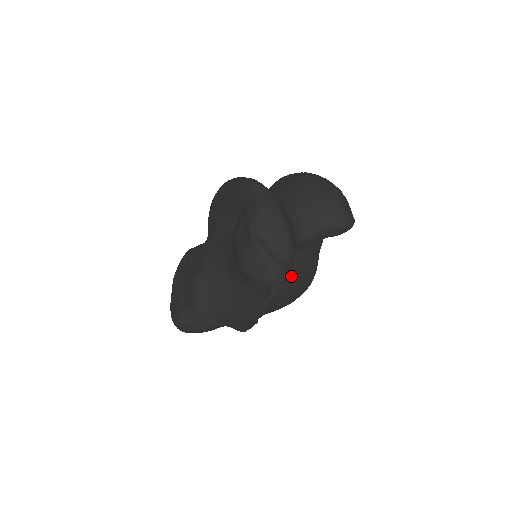
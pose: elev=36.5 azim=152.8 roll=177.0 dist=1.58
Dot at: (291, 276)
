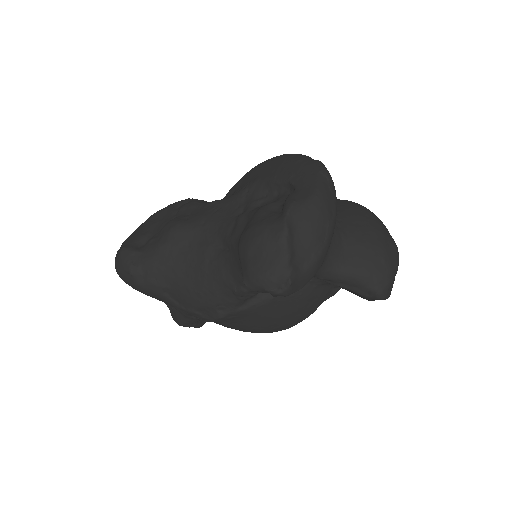
Dot at: (280, 302)
